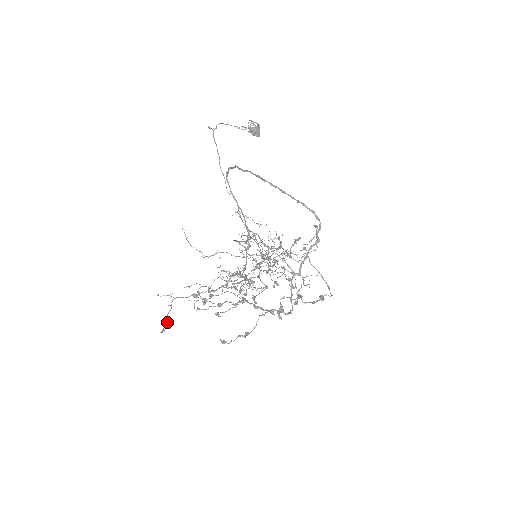
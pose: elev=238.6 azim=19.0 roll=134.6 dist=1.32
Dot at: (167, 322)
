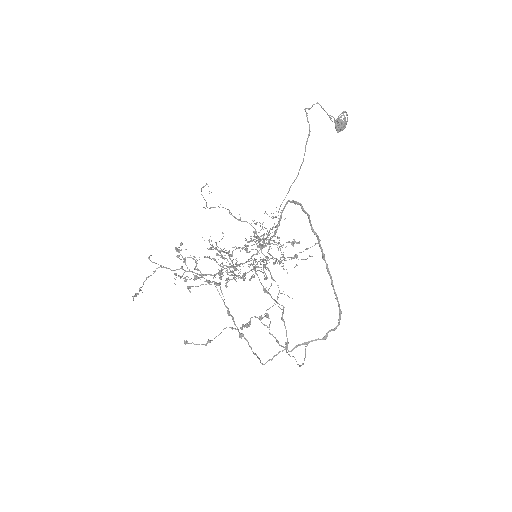
Dot at: occluded
